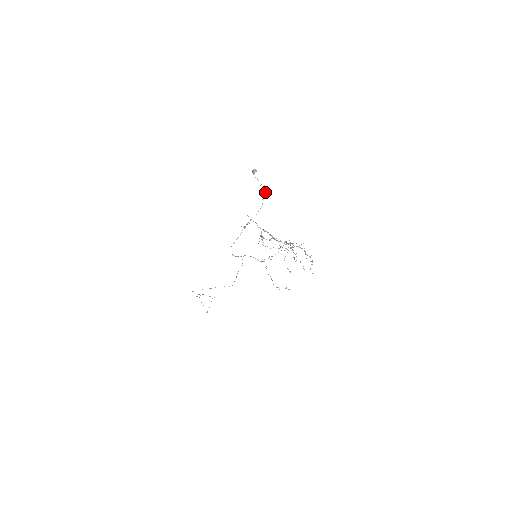
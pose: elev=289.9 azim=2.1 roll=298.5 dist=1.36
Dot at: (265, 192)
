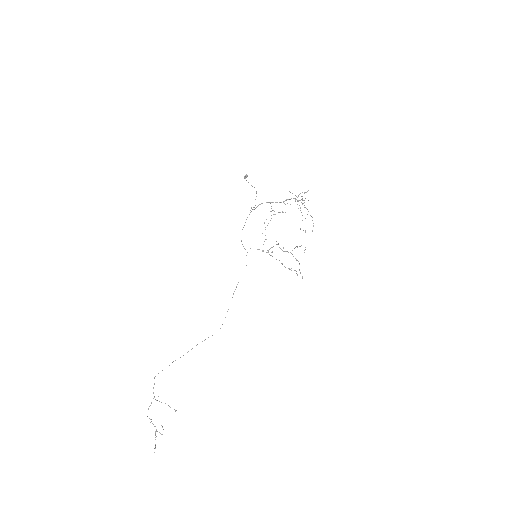
Dot at: (256, 193)
